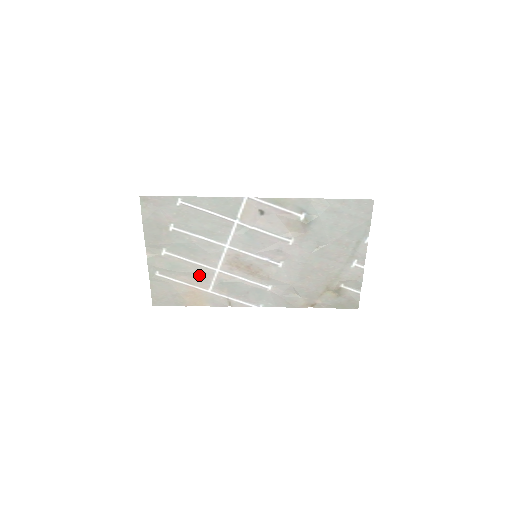
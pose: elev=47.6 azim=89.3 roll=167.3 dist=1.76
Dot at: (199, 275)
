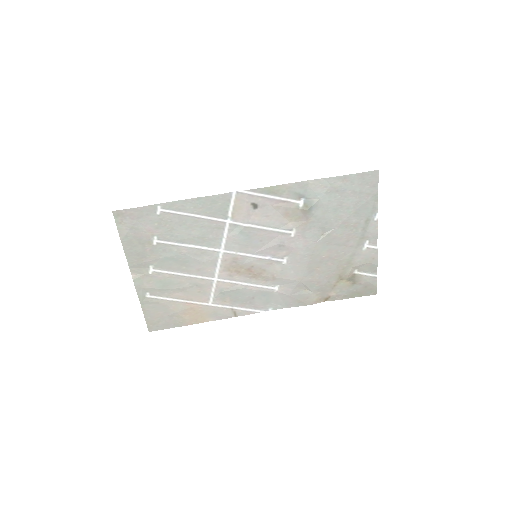
Dot at: (195, 288)
